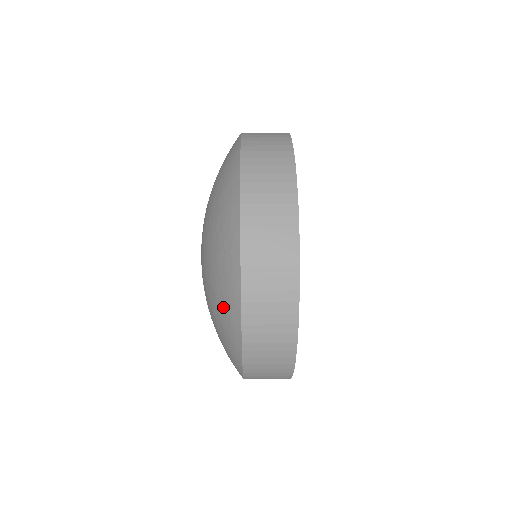
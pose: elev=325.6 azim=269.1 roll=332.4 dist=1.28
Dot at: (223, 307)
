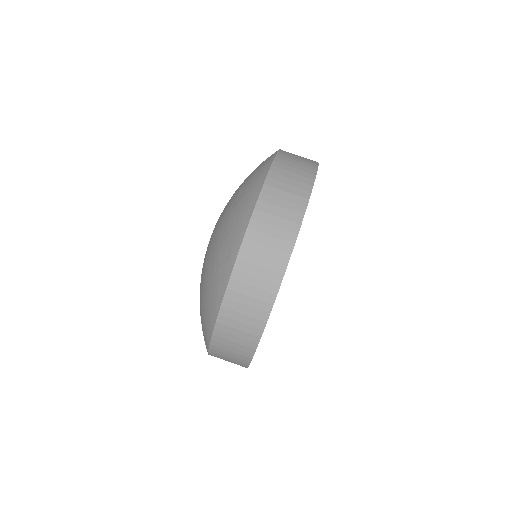
Dot at: occluded
